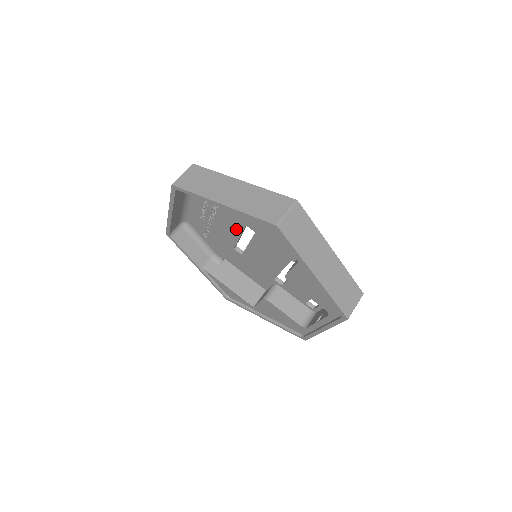
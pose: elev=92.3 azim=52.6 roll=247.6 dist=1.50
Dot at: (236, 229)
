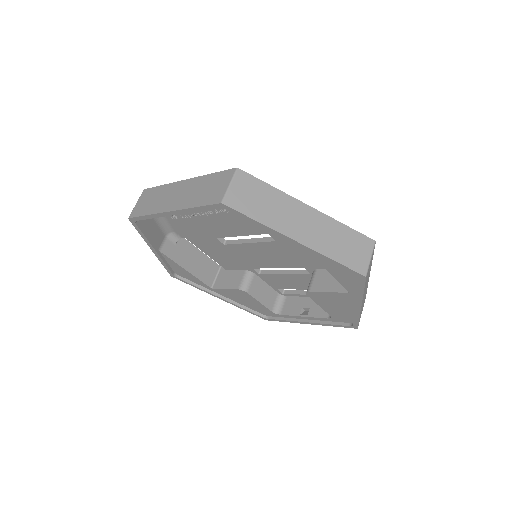
Dot at: (245, 230)
